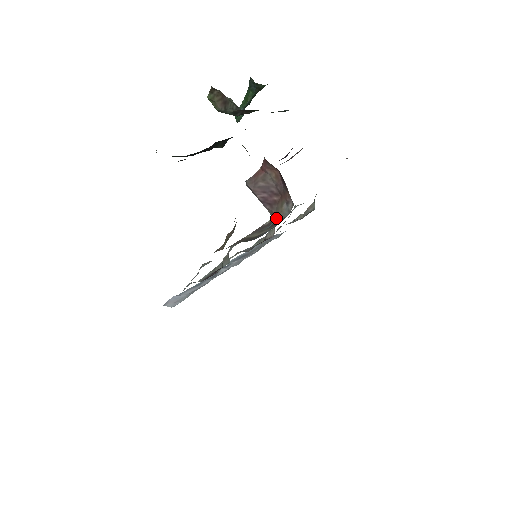
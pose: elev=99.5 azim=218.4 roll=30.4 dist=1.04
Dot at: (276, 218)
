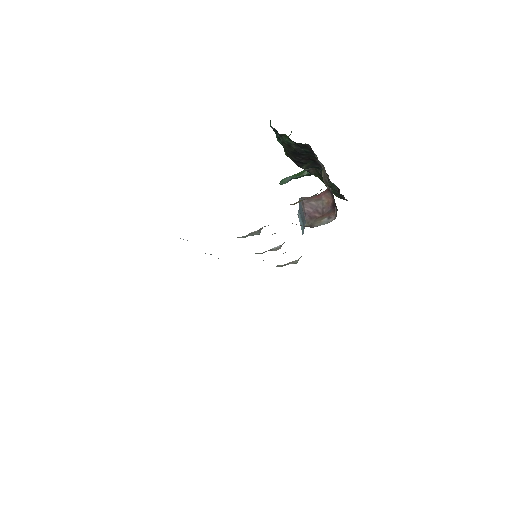
Dot at: (312, 225)
